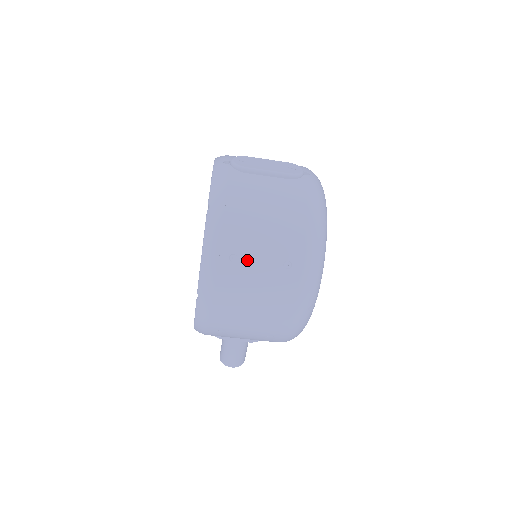
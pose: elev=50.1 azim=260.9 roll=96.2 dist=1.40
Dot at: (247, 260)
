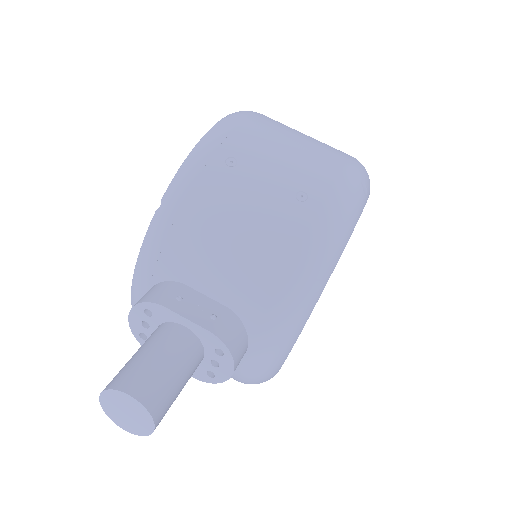
Dot at: occluded
